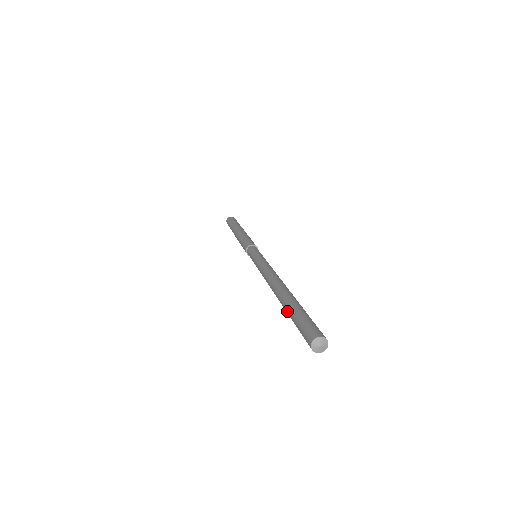
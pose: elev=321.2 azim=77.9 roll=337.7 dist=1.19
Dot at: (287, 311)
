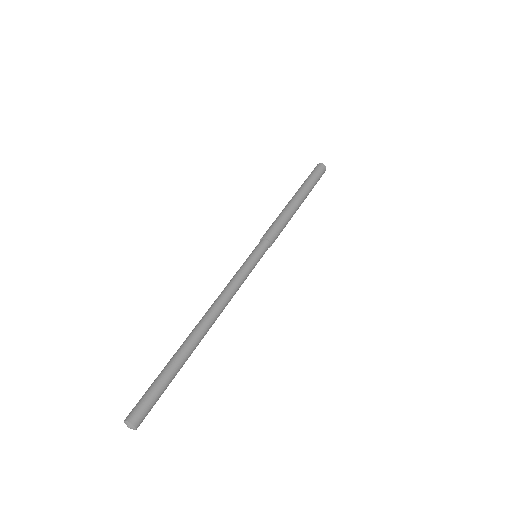
Dot at: (168, 363)
